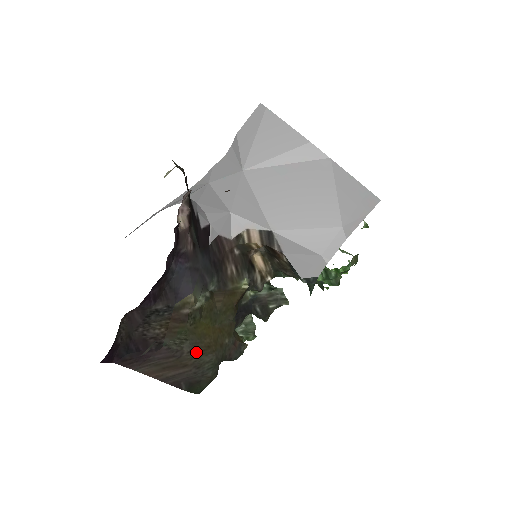
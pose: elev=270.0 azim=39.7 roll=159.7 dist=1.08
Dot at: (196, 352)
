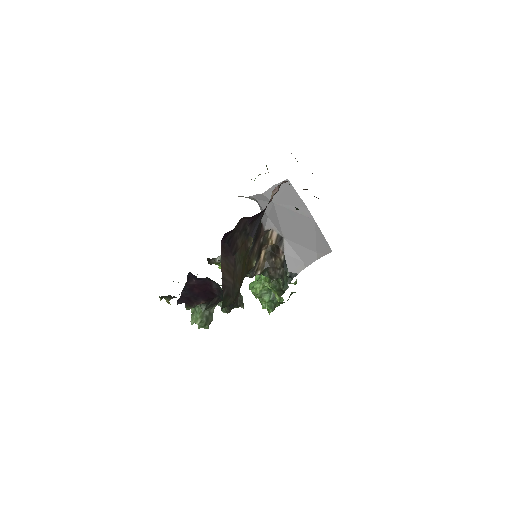
Dot at: (238, 276)
